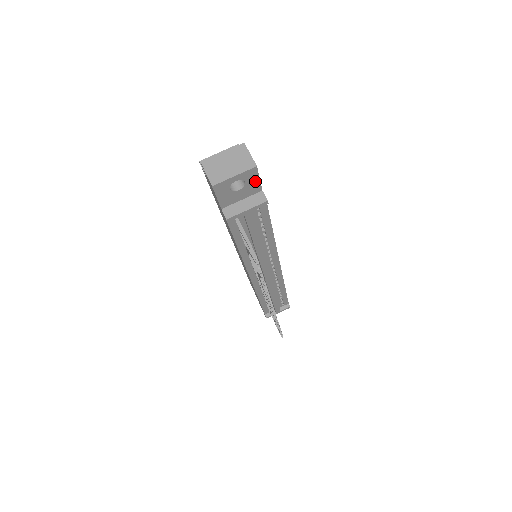
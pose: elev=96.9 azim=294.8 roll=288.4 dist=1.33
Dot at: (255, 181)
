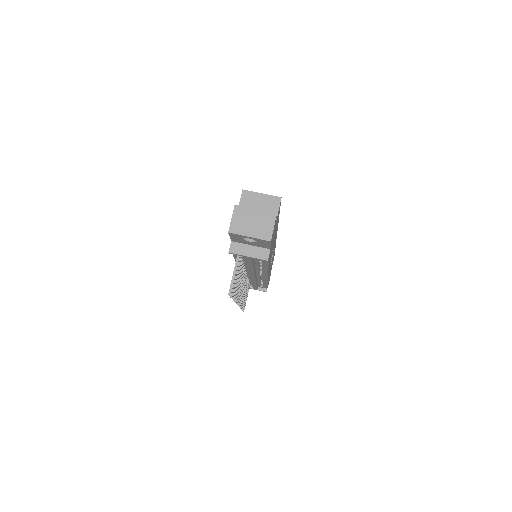
Dot at: (266, 244)
